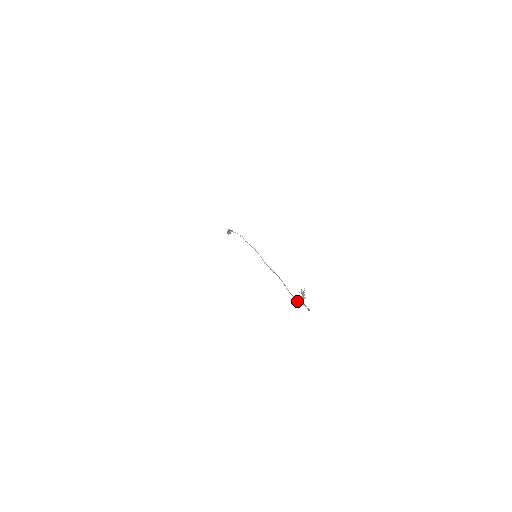
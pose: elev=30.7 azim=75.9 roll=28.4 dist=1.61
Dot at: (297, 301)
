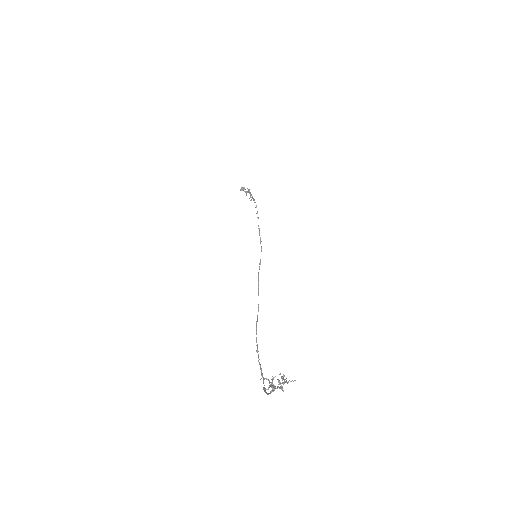
Dot at: occluded
